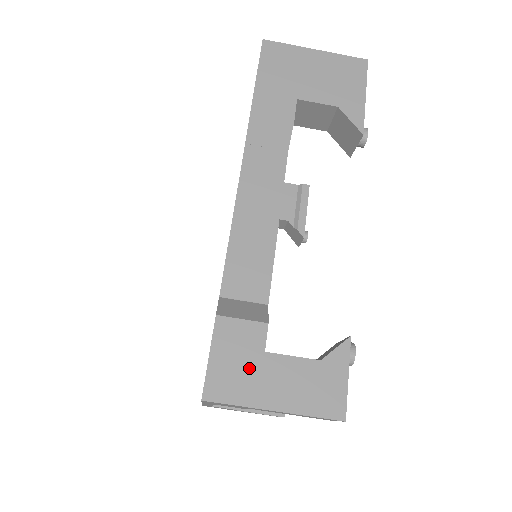
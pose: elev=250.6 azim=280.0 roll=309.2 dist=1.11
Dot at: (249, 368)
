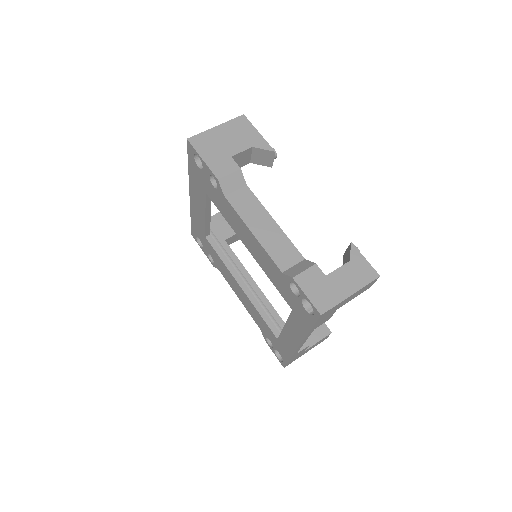
Dot at: (326, 287)
